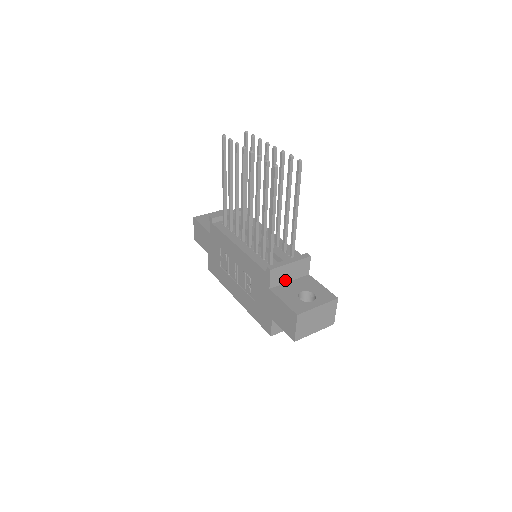
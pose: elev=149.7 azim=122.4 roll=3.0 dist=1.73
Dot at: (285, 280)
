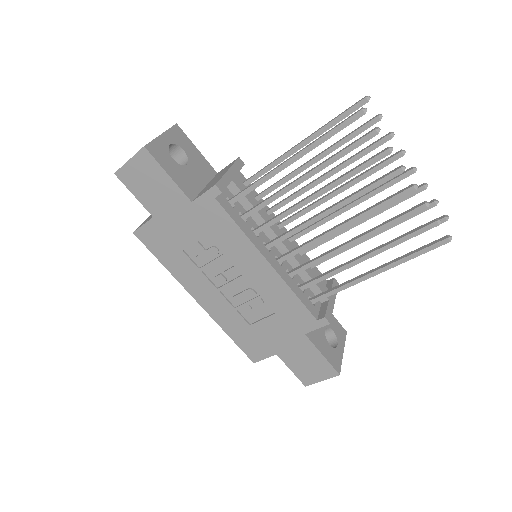
Dot at: occluded
